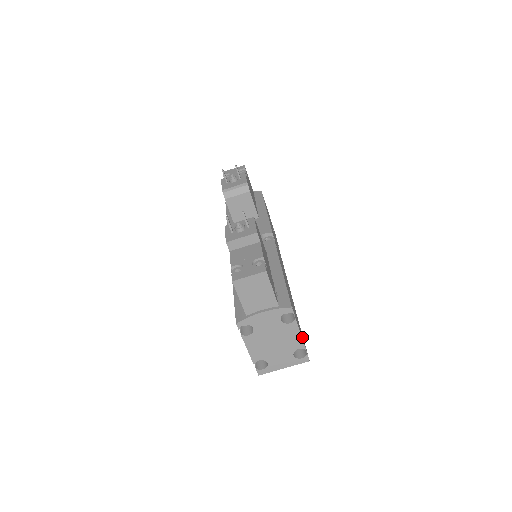
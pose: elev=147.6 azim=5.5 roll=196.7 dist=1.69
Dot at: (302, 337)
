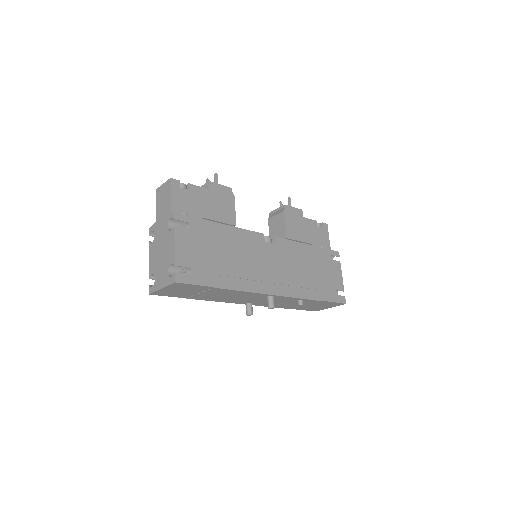
Dot at: (187, 264)
